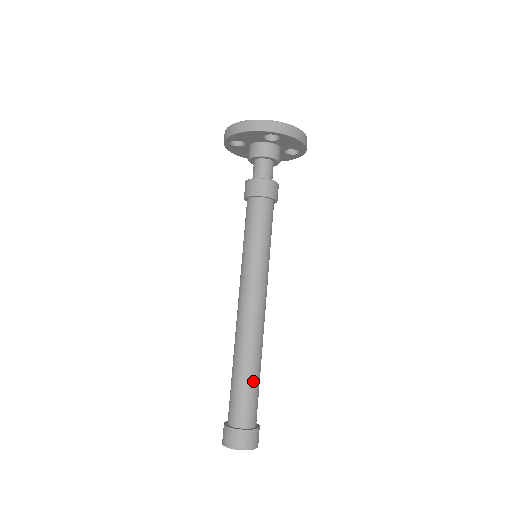
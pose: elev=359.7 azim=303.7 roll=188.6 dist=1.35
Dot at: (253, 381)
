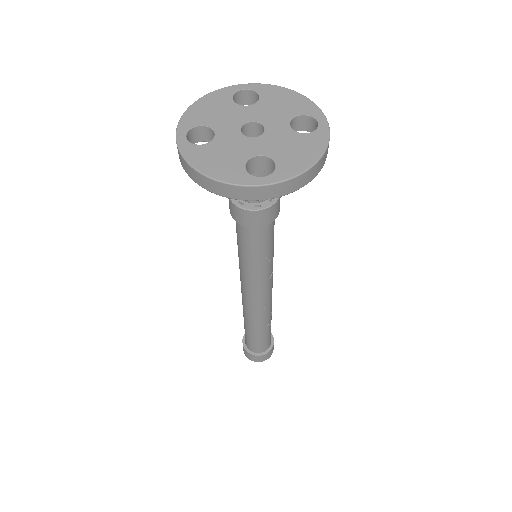
Dot at: (264, 334)
